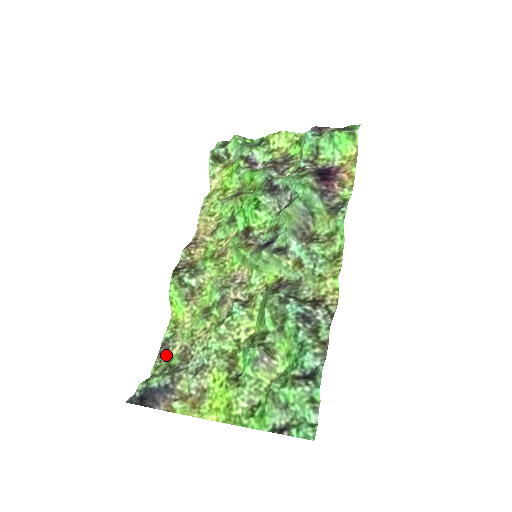
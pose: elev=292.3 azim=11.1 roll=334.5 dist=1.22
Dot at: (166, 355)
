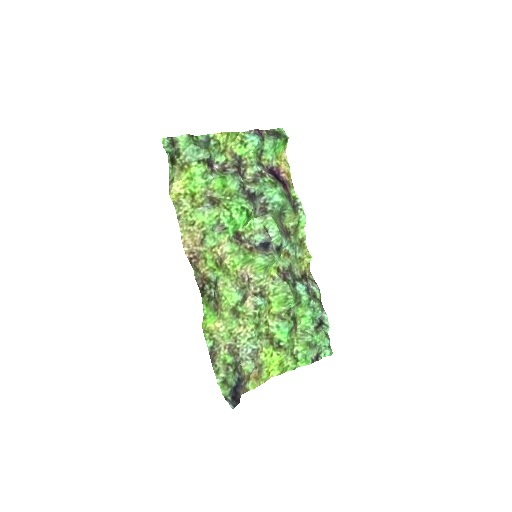
Dot at: (217, 359)
